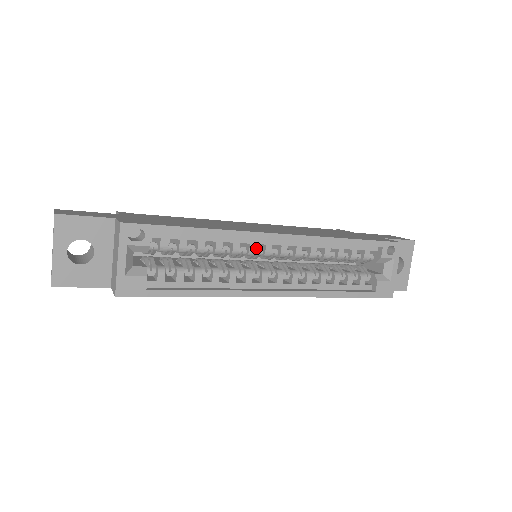
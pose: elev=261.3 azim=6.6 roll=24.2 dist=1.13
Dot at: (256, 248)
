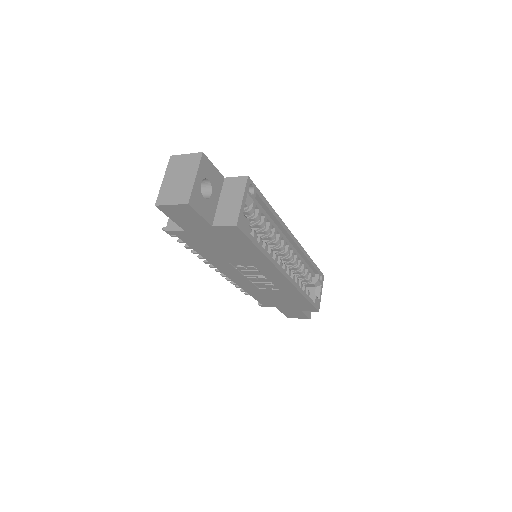
Dot at: (279, 240)
